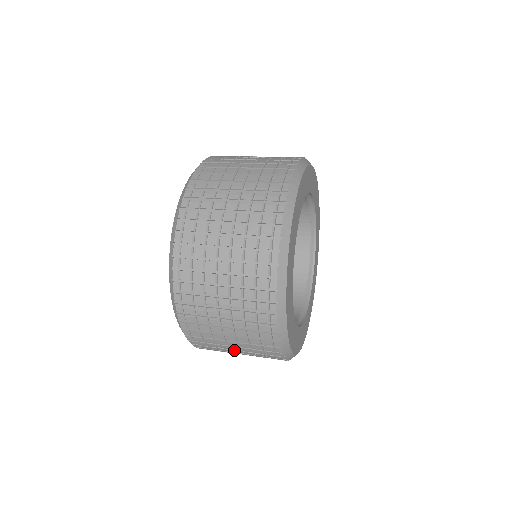
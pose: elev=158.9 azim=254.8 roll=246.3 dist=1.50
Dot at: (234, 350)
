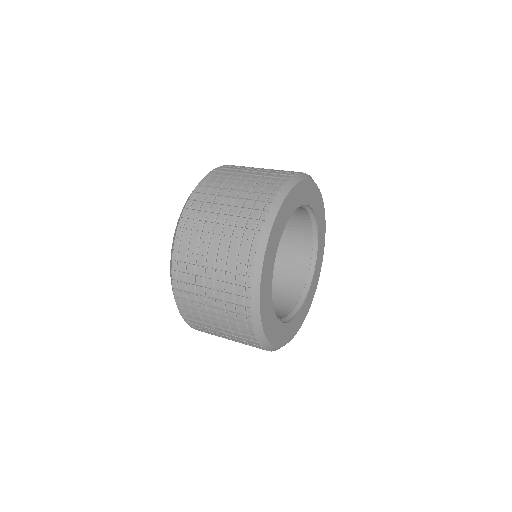
Dot at: occluded
